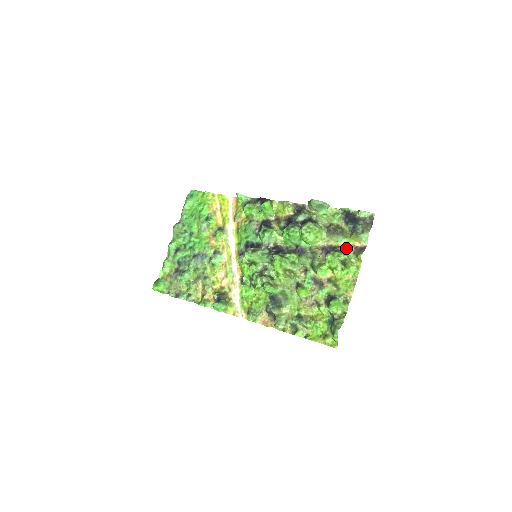
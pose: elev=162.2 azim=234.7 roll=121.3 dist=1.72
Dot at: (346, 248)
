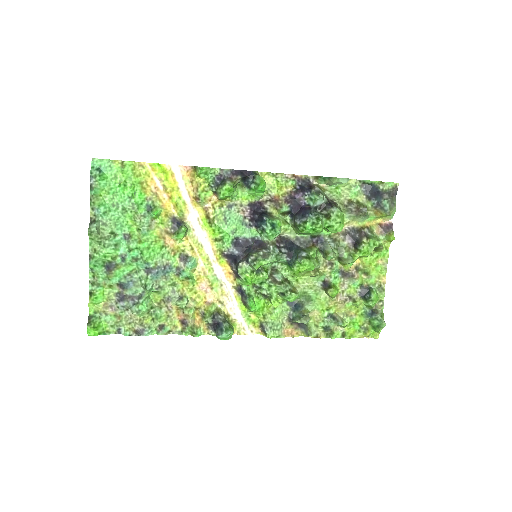
Dot at: (371, 228)
